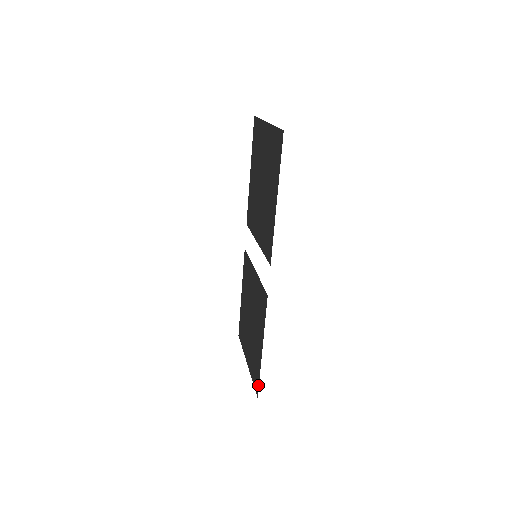
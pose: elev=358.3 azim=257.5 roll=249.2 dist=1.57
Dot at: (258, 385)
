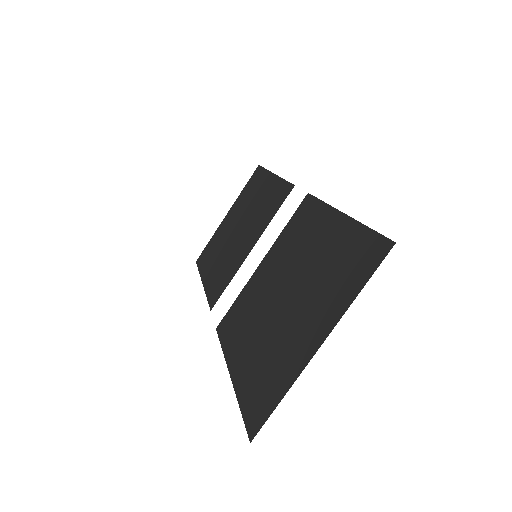
Dot at: (377, 236)
